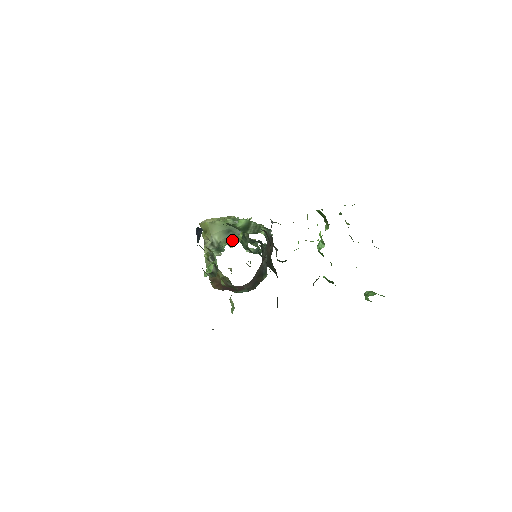
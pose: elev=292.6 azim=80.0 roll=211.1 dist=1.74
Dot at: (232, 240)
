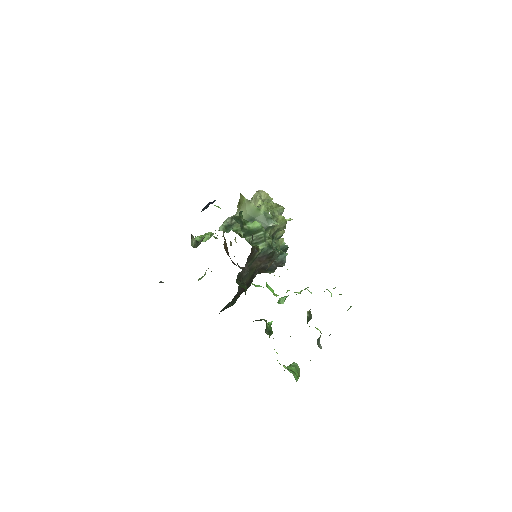
Dot at: occluded
